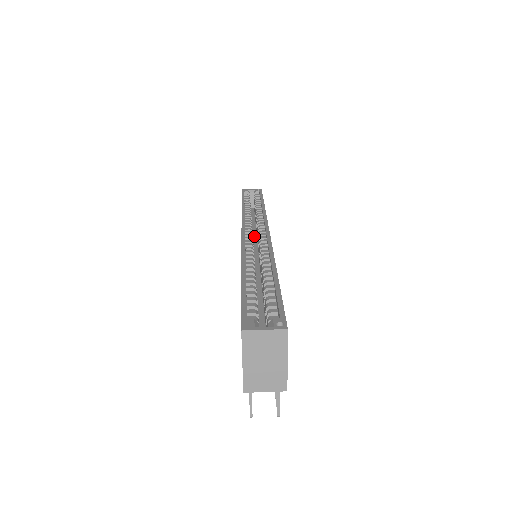
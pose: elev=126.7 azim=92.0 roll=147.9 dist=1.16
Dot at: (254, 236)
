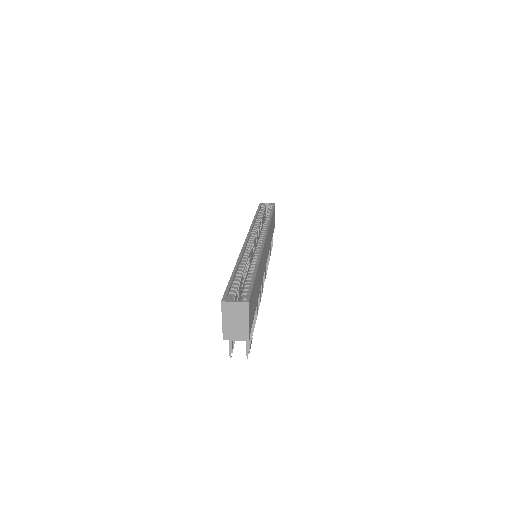
Dot at: occluded
